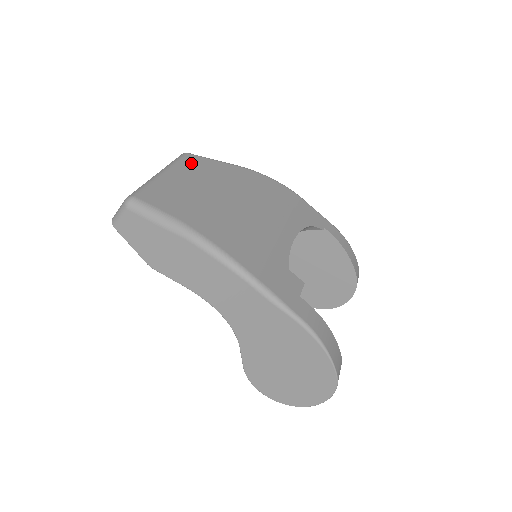
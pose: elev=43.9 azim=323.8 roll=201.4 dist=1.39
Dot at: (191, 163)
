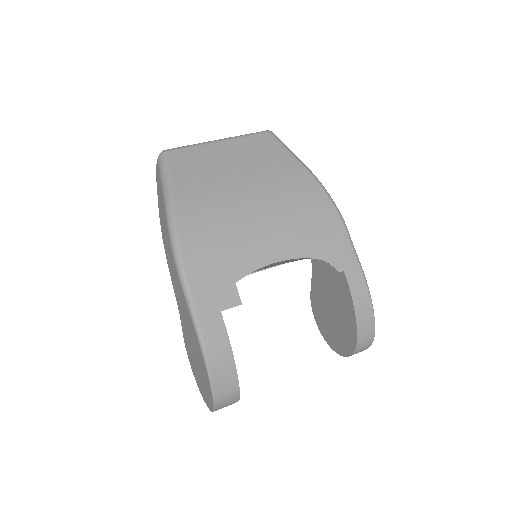
Dot at: (258, 143)
